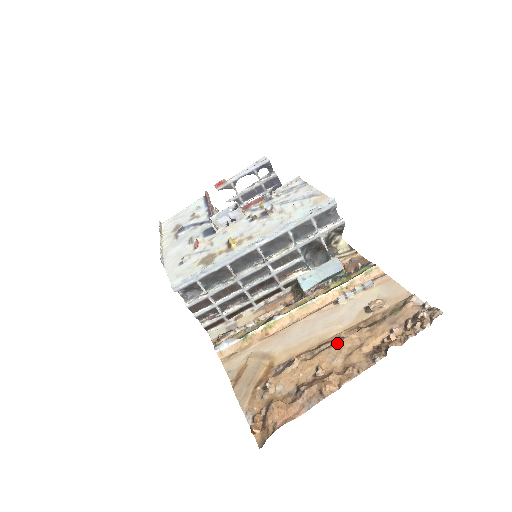
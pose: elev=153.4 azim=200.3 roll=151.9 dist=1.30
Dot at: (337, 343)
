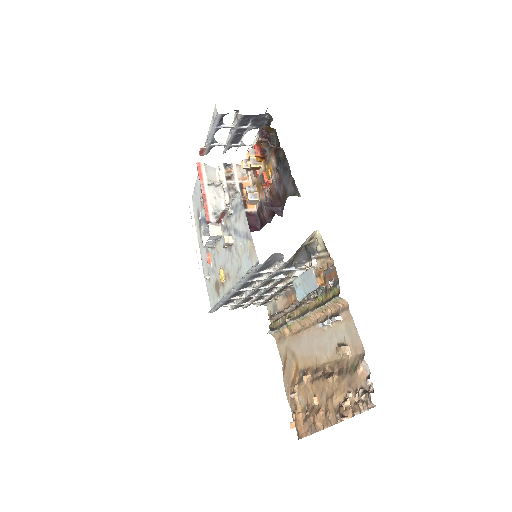
Dot at: (322, 379)
